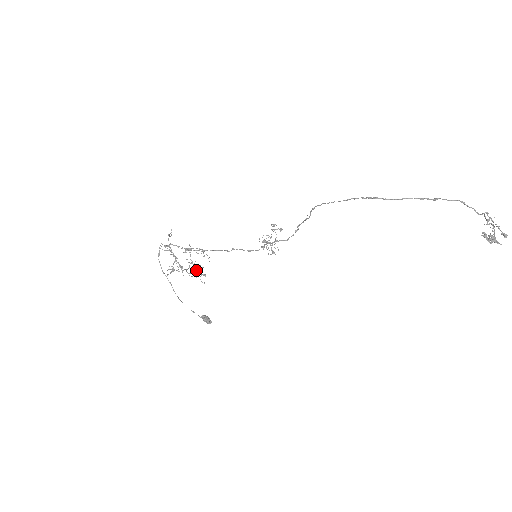
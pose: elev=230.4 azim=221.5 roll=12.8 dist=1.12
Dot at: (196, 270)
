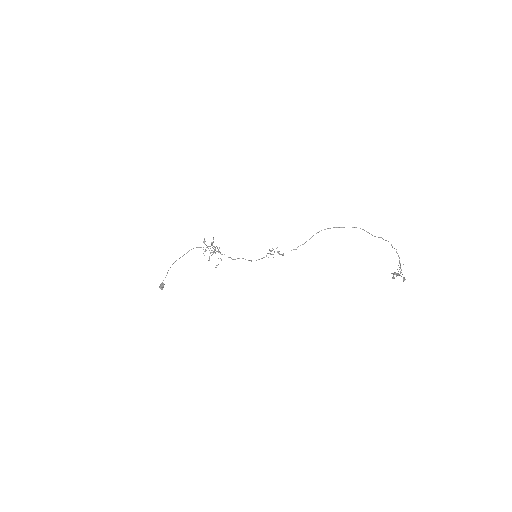
Dot at: (212, 252)
